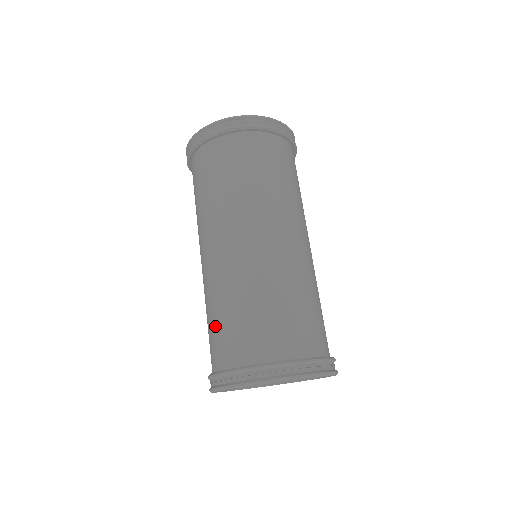
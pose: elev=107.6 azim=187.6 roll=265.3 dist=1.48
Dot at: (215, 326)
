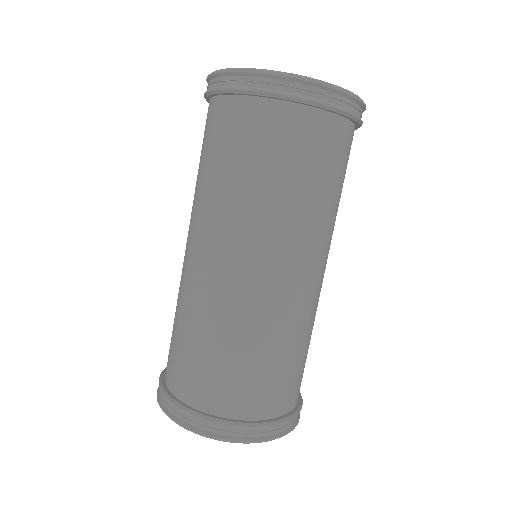
Dot at: (222, 363)
